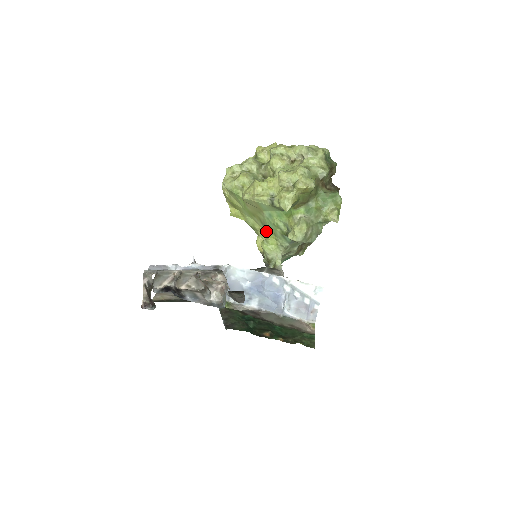
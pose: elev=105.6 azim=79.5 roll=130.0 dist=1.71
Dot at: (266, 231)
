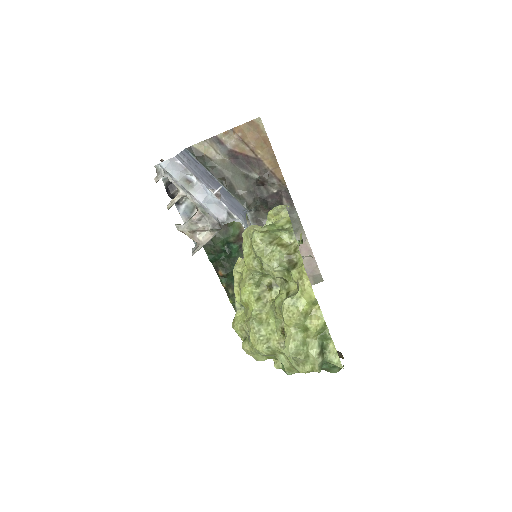
Dot at: occluded
